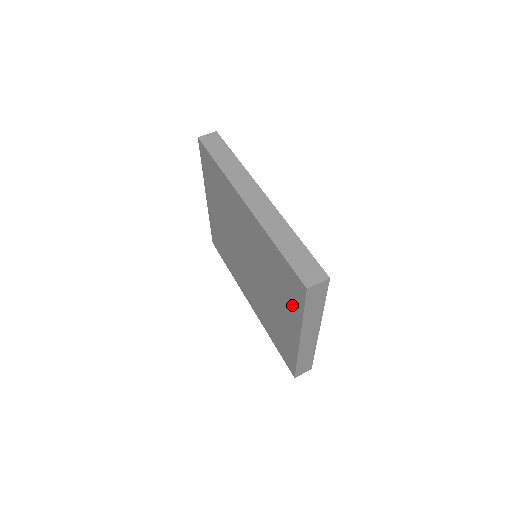
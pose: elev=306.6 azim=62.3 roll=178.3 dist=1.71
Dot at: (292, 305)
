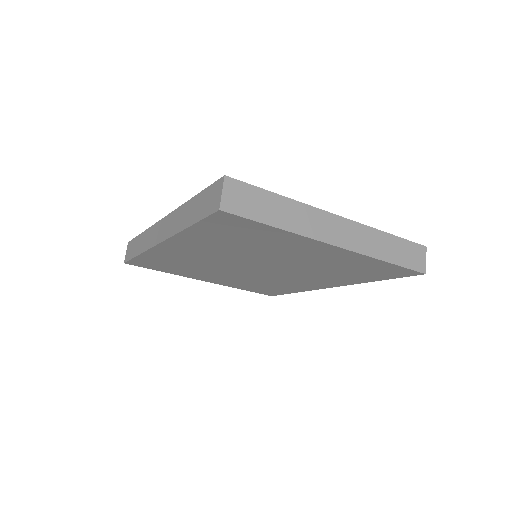
Dot at: (274, 237)
